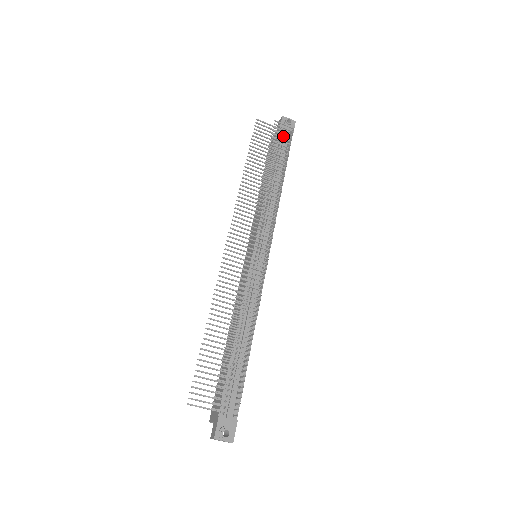
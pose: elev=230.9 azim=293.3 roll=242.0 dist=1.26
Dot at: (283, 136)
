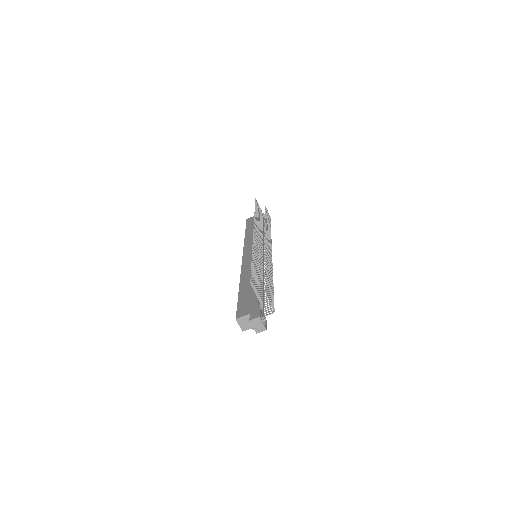
Dot at: occluded
